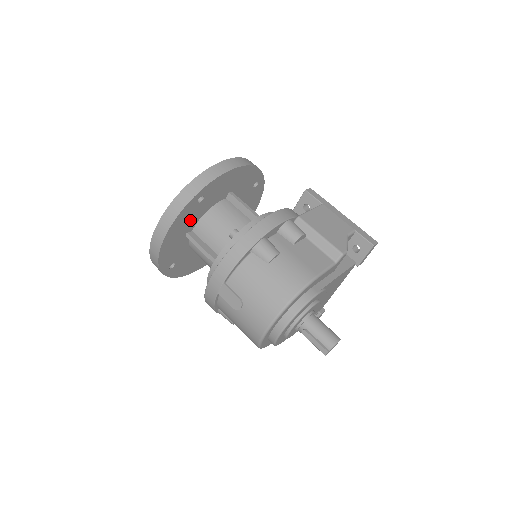
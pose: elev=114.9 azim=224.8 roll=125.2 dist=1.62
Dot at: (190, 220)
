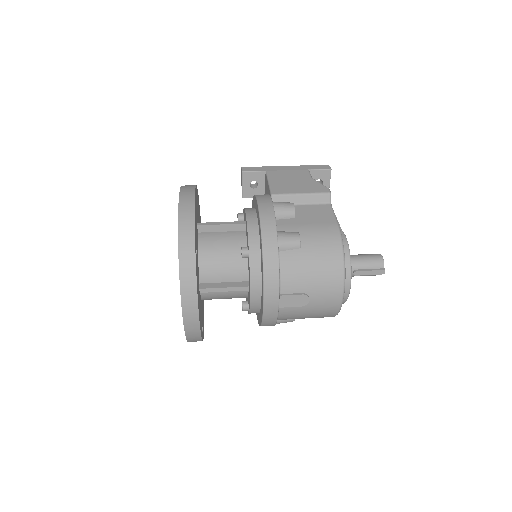
Dot at: occluded
